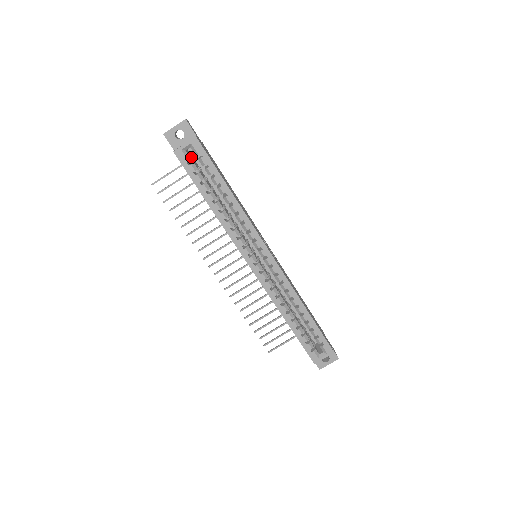
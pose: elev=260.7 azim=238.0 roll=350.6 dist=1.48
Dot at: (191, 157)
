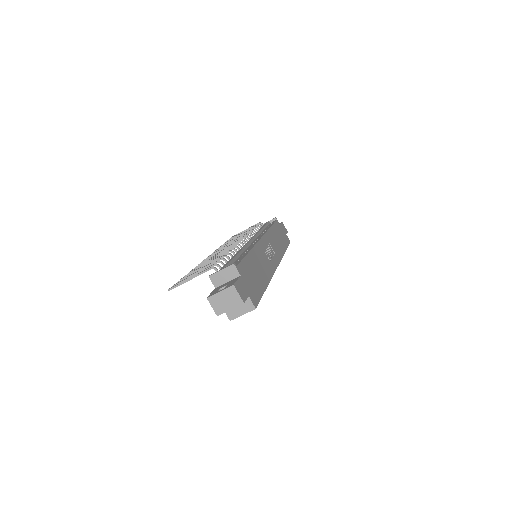
Dot at: occluded
